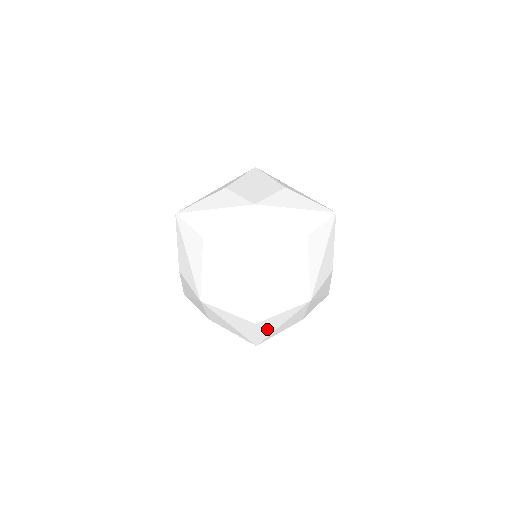
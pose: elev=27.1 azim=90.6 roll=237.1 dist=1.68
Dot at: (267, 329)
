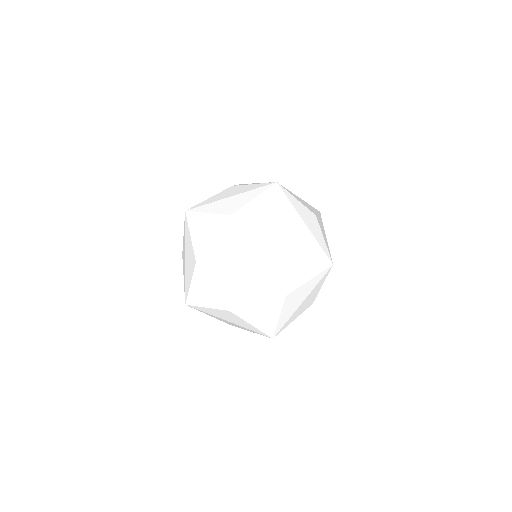
Dot at: (251, 315)
